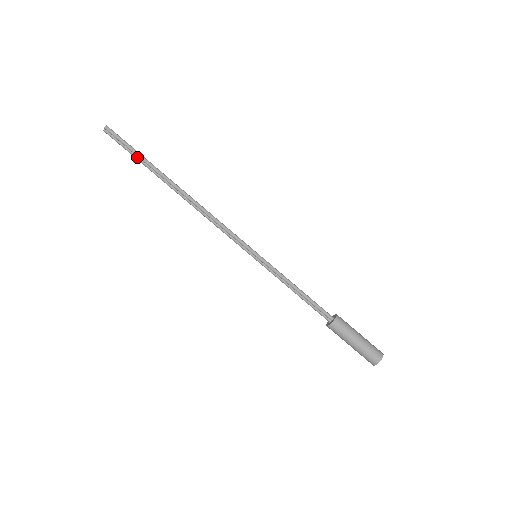
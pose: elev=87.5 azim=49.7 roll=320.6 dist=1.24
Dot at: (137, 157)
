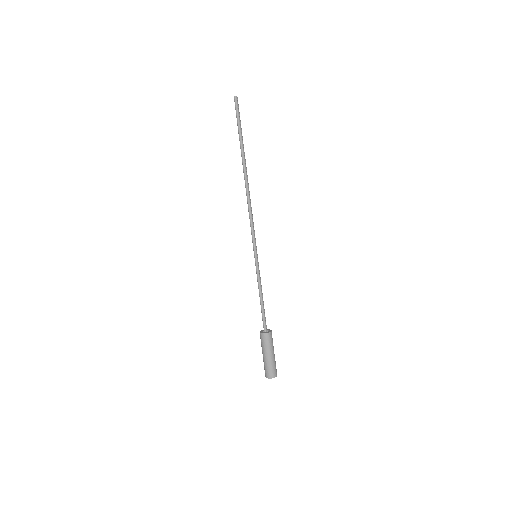
Dot at: (239, 133)
